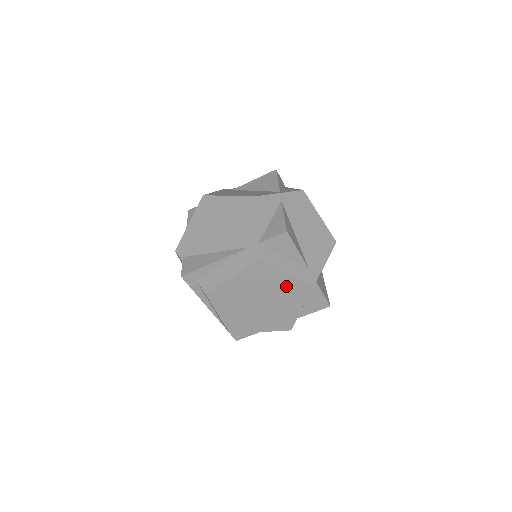
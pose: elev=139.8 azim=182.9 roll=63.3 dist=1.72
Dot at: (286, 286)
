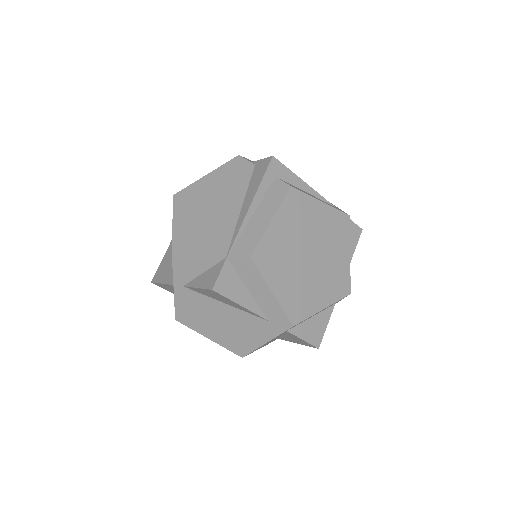
Dot at: (339, 266)
